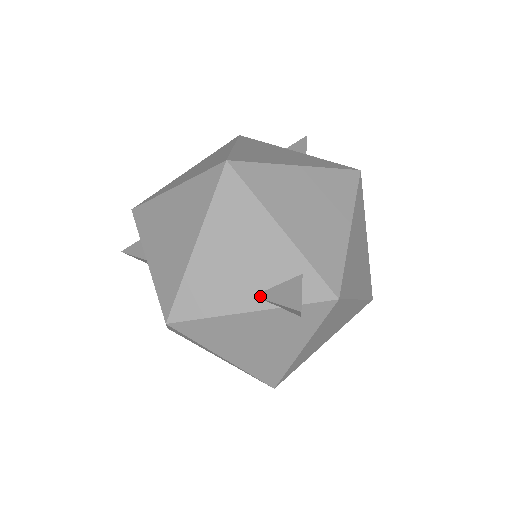
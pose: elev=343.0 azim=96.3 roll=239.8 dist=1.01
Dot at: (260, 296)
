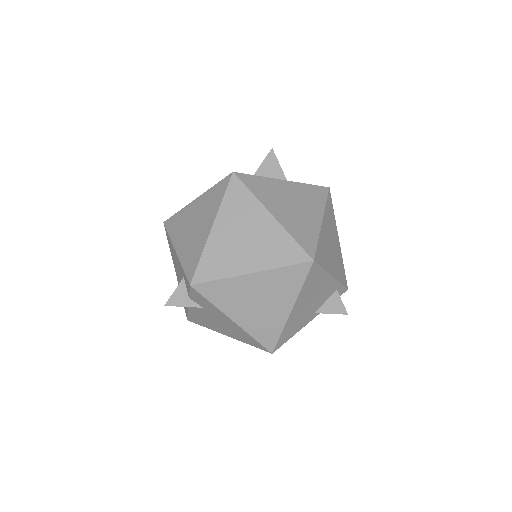
Dot at: (319, 312)
